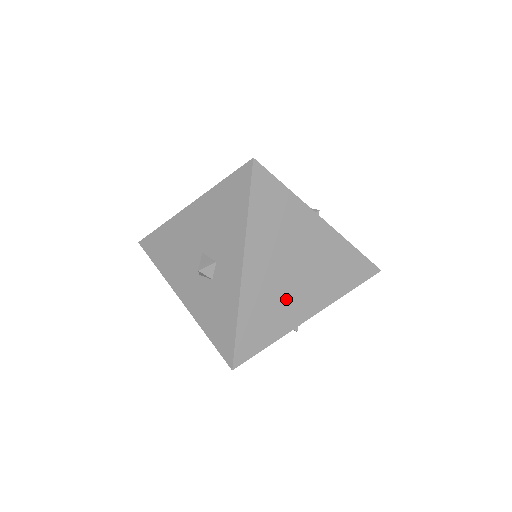
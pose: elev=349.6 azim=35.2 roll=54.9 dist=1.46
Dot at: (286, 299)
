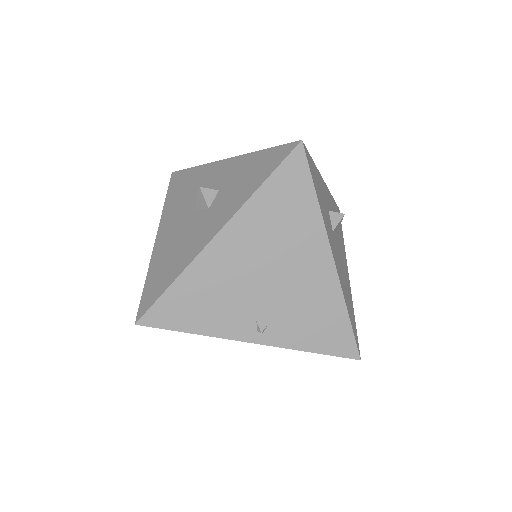
Dot at: occluded
